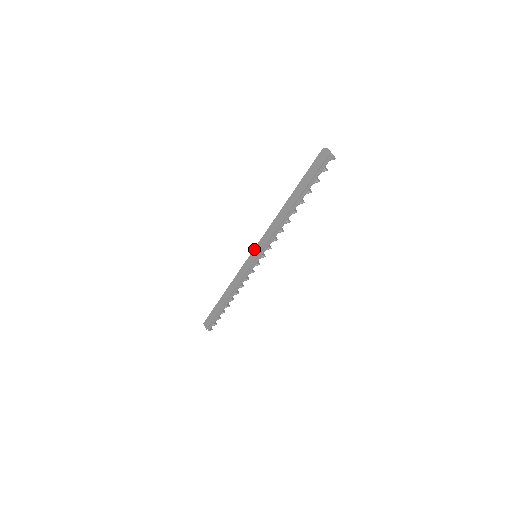
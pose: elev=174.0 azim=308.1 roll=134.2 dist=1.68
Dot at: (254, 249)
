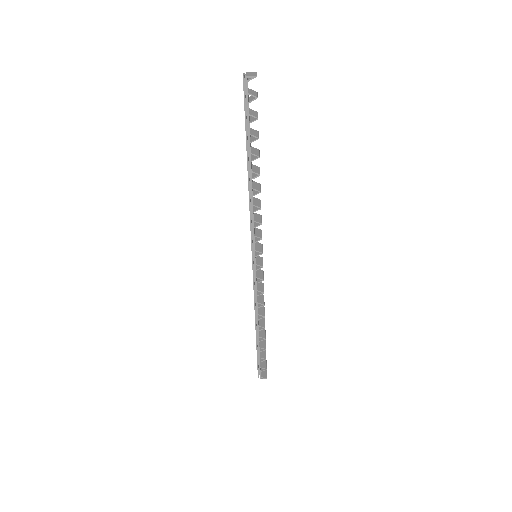
Dot at: occluded
